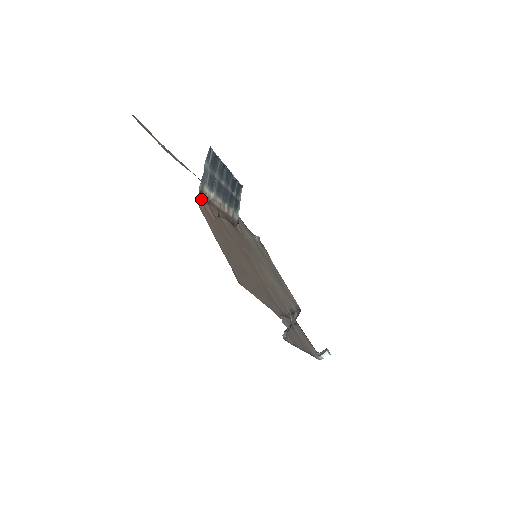
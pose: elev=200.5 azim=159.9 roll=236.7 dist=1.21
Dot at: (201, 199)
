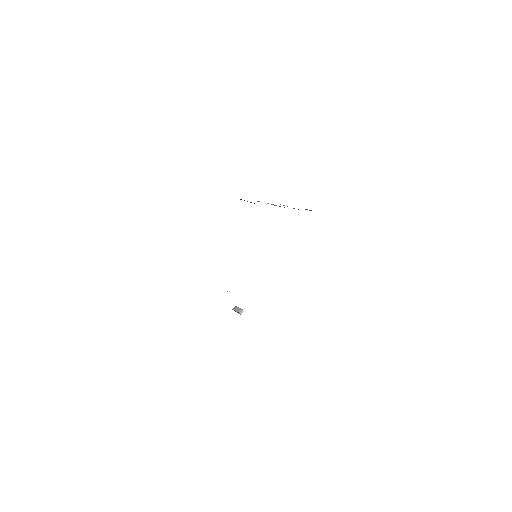
Dot at: occluded
